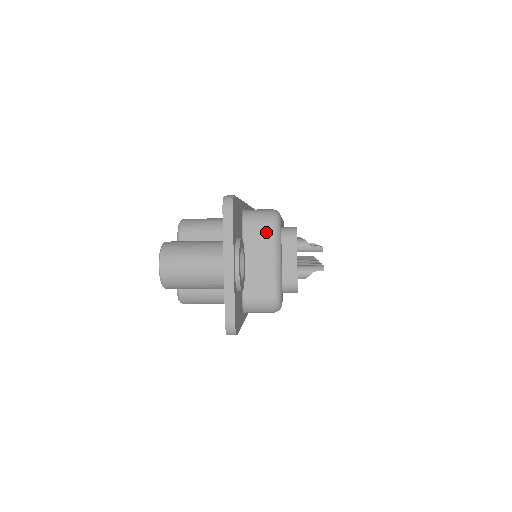
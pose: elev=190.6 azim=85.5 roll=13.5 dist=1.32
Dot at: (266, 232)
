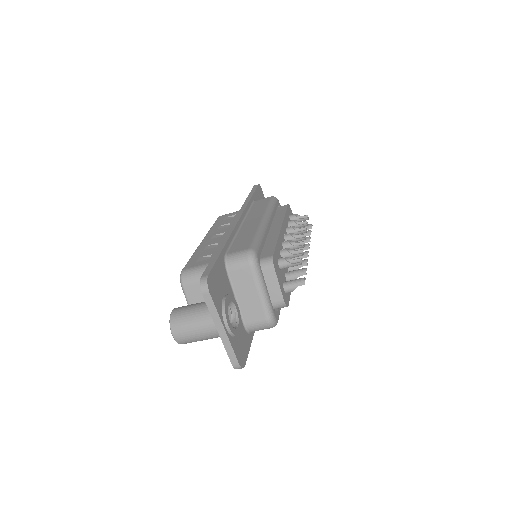
Dot at: (247, 274)
